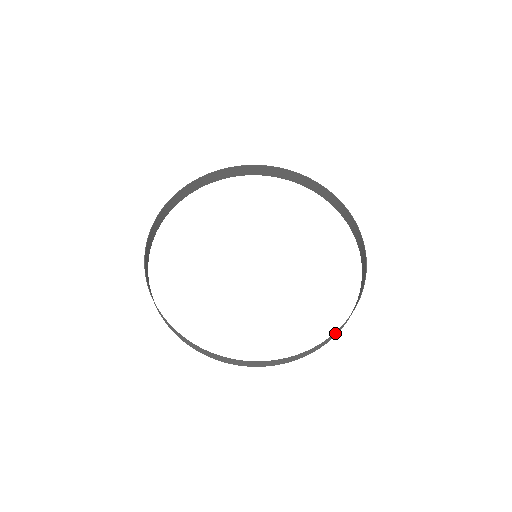
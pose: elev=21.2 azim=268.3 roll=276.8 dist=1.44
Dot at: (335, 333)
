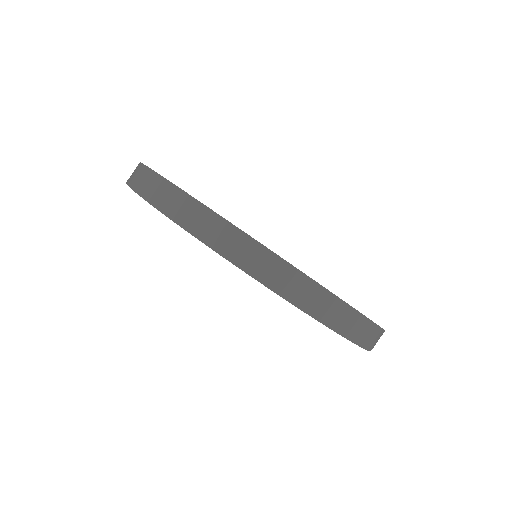
Dot at: occluded
